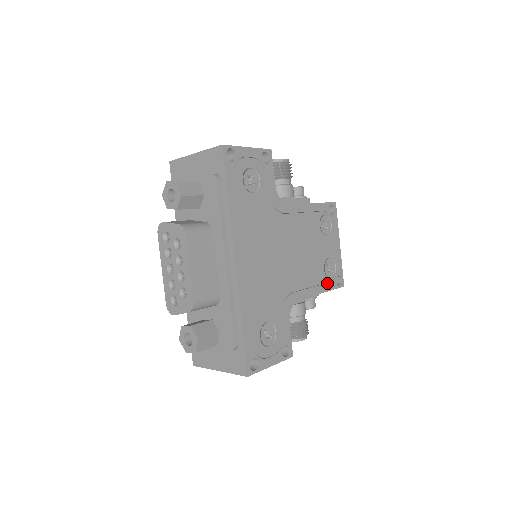
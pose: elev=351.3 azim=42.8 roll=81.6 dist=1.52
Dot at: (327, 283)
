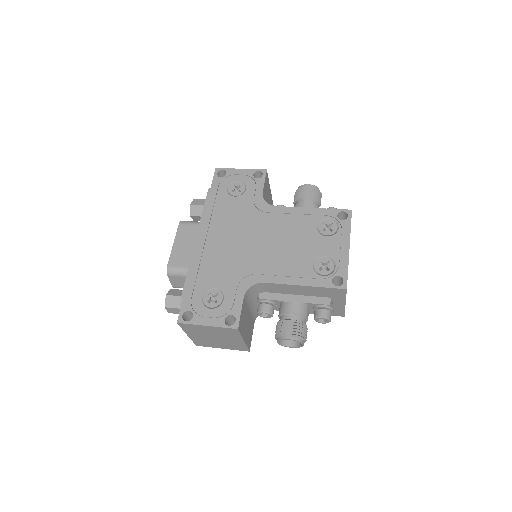
Dot at: (315, 279)
